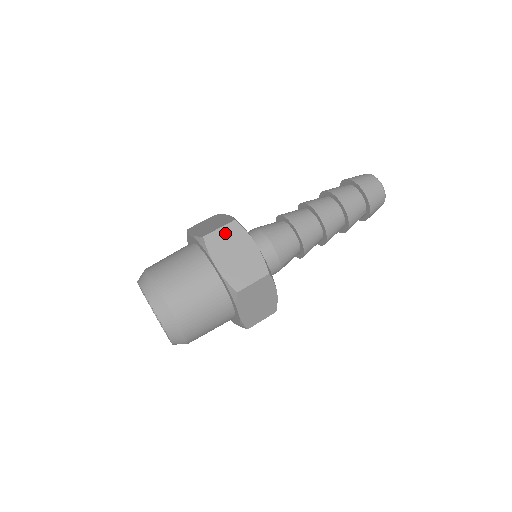
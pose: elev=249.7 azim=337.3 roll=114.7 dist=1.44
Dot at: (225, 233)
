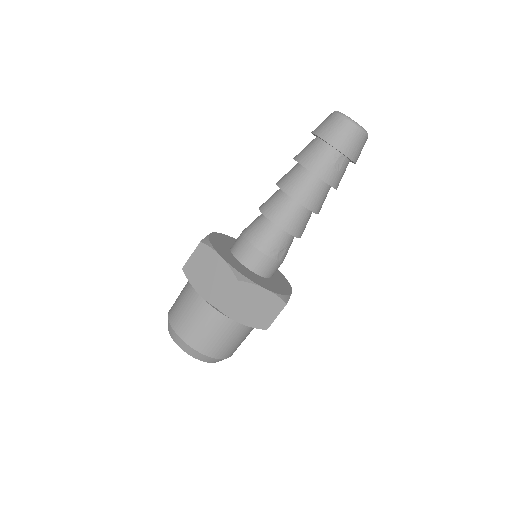
Dot at: (196, 258)
